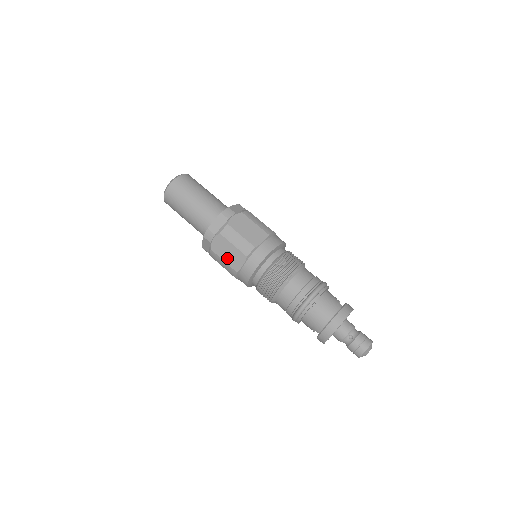
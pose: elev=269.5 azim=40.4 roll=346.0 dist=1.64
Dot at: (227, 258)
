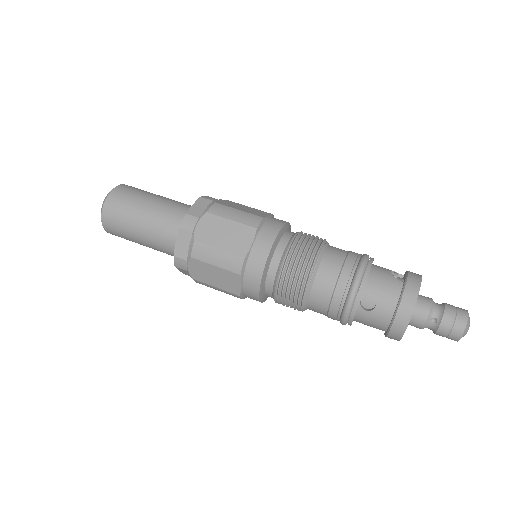
Dot at: (217, 283)
